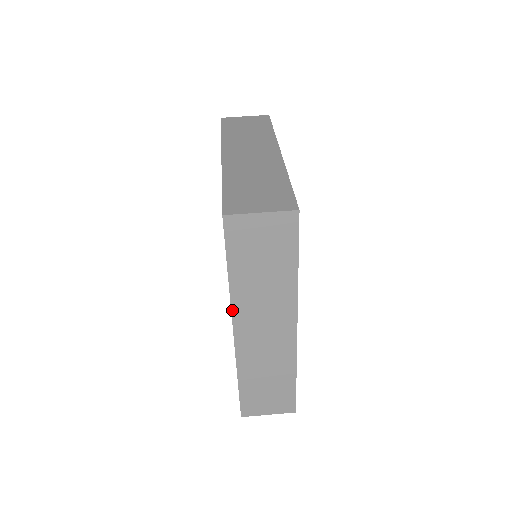
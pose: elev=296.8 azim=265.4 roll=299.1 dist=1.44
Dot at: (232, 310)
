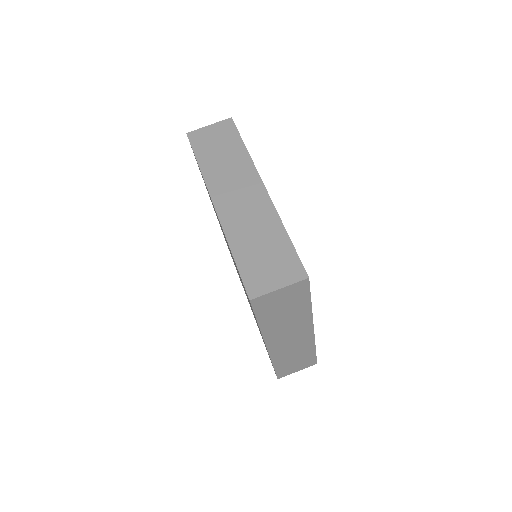
Dot at: (264, 338)
